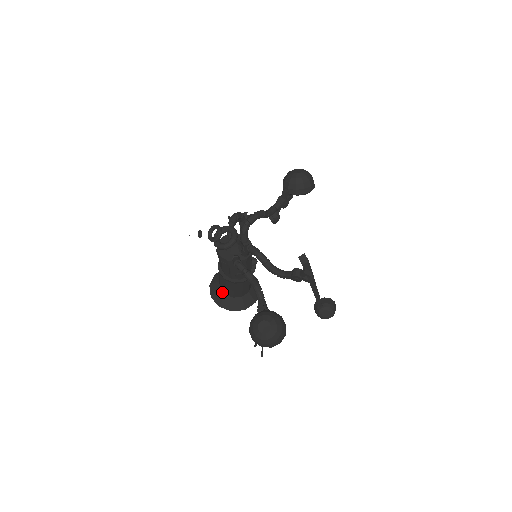
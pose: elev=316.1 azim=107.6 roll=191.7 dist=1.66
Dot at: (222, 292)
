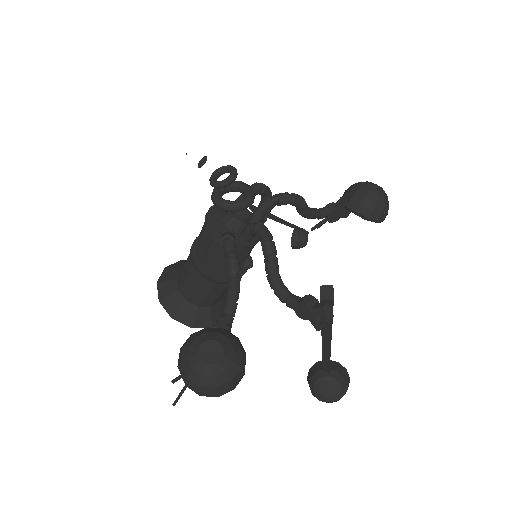
Dot at: (176, 284)
